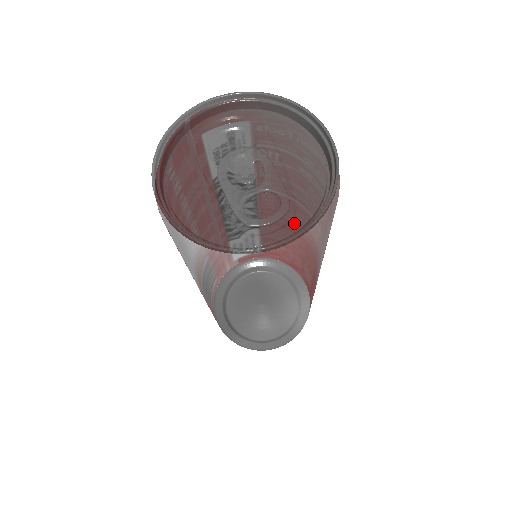
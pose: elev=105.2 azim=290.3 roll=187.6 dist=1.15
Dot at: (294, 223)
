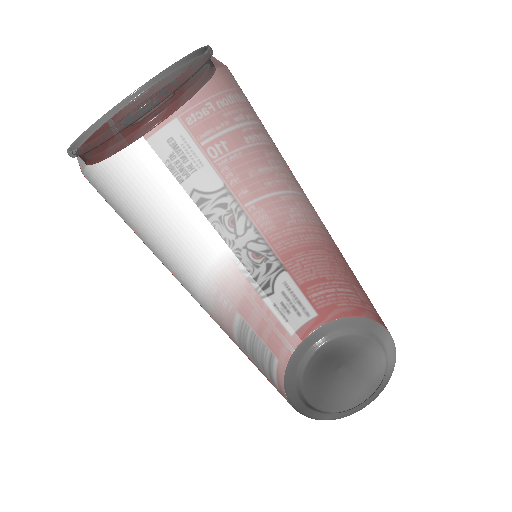
Dot at: (178, 96)
